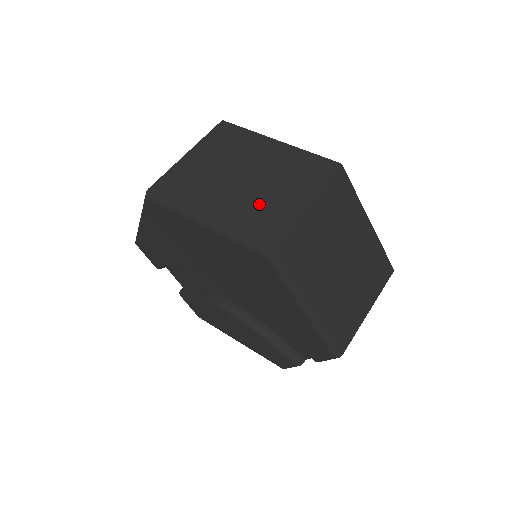
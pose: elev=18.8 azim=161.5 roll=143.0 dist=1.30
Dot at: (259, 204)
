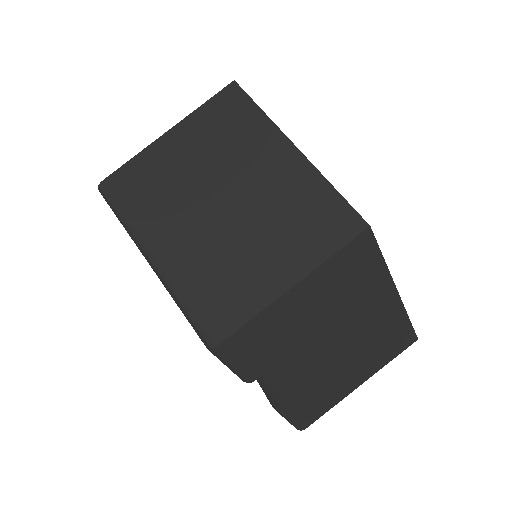
Dot at: occluded
